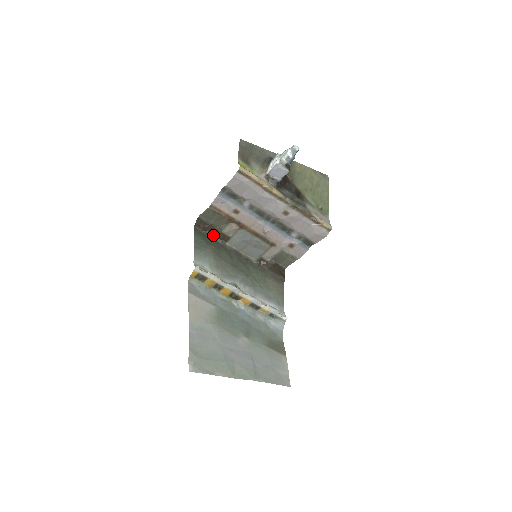
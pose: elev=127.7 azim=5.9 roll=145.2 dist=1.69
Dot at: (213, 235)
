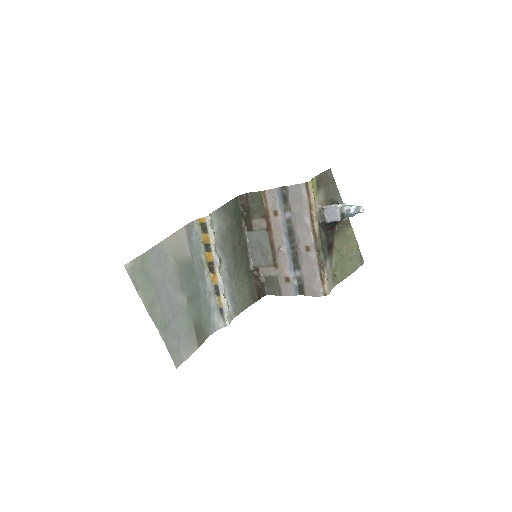
Dot at: (244, 217)
